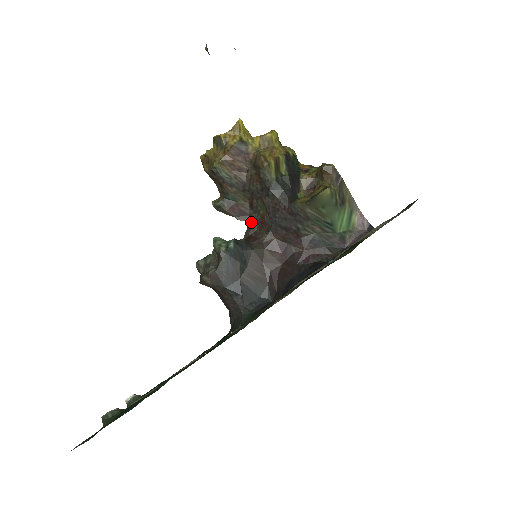
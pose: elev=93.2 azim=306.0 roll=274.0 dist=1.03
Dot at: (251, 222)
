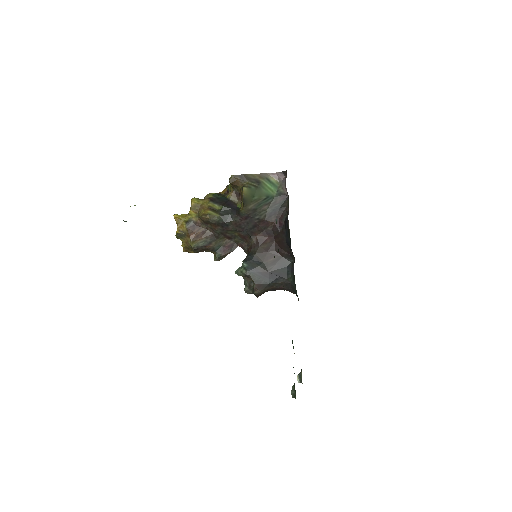
Dot at: (240, 244)
